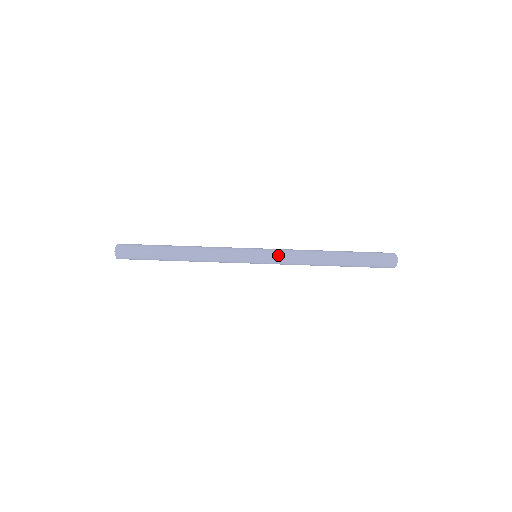
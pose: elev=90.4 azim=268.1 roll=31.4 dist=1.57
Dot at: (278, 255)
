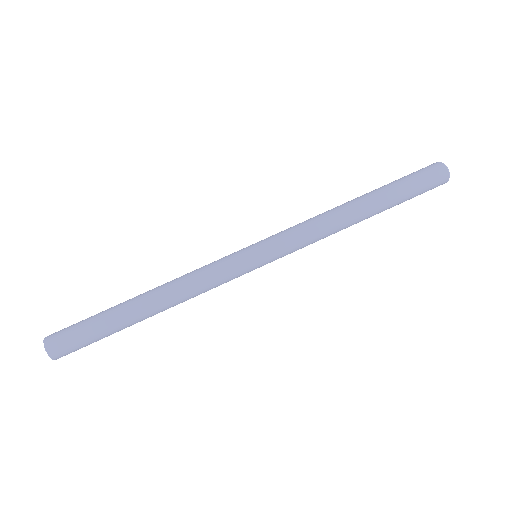
Dot at: (283, 233)
